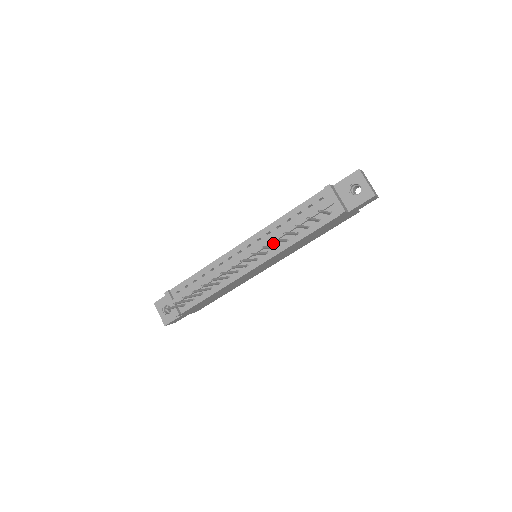
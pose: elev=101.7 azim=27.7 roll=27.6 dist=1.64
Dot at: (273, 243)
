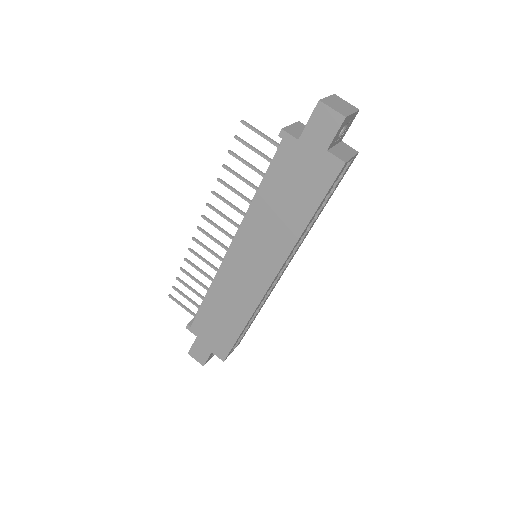
Dot at: occluded
